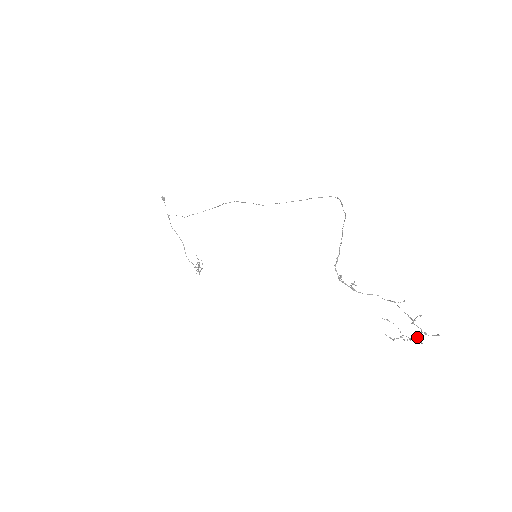
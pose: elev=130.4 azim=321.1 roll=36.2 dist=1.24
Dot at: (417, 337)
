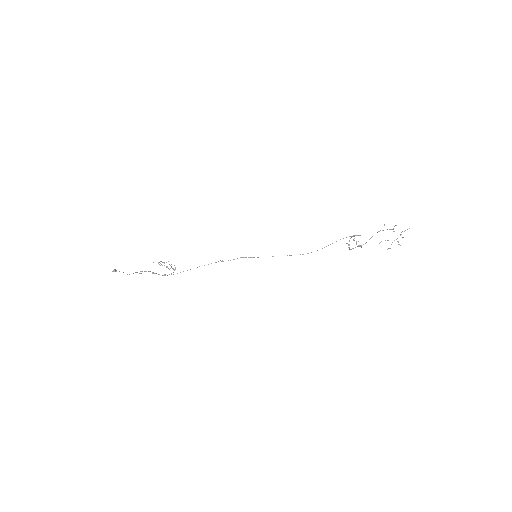
Dot at: occluded
